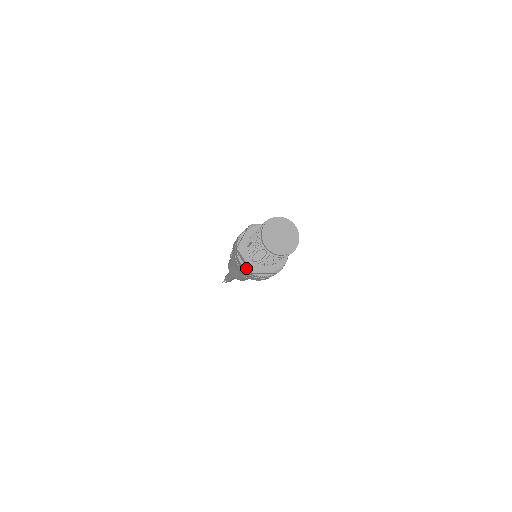
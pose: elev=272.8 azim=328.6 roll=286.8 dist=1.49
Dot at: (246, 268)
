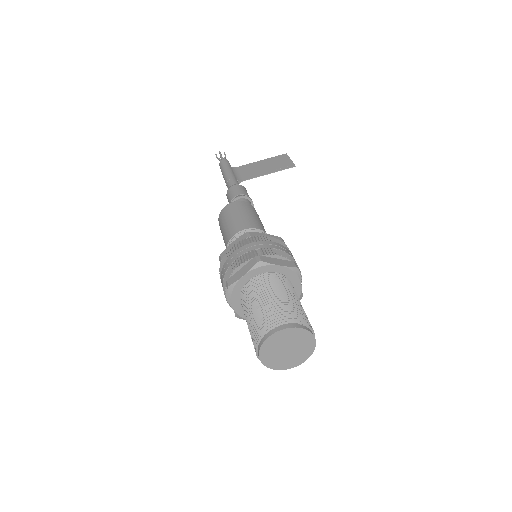
Dot at: (231, 305)
